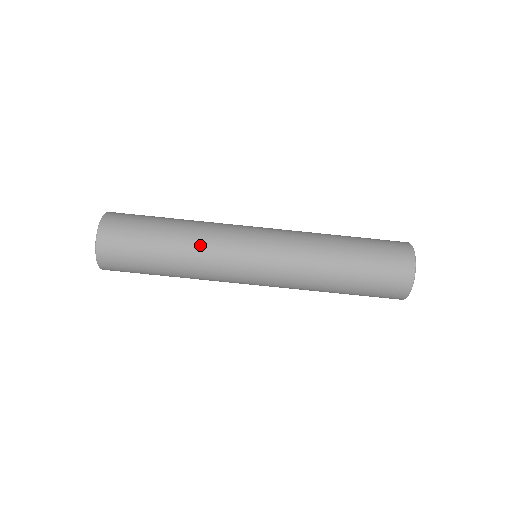
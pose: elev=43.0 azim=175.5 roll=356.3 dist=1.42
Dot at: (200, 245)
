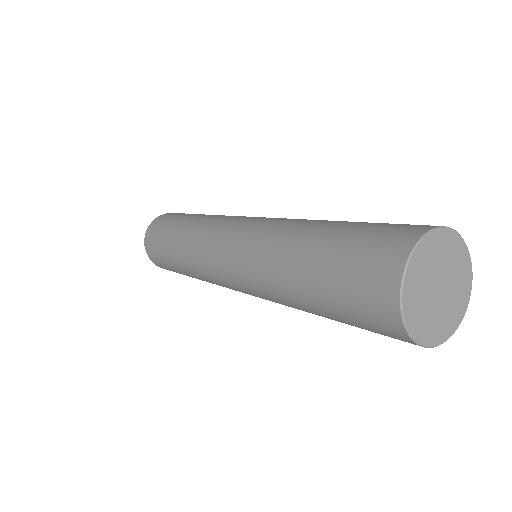
Dot at: (189, 243)
